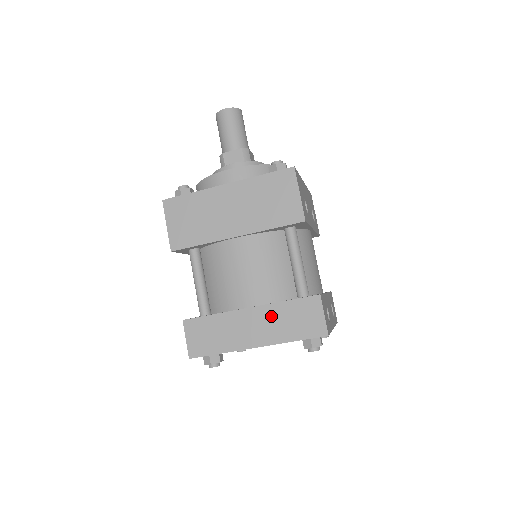
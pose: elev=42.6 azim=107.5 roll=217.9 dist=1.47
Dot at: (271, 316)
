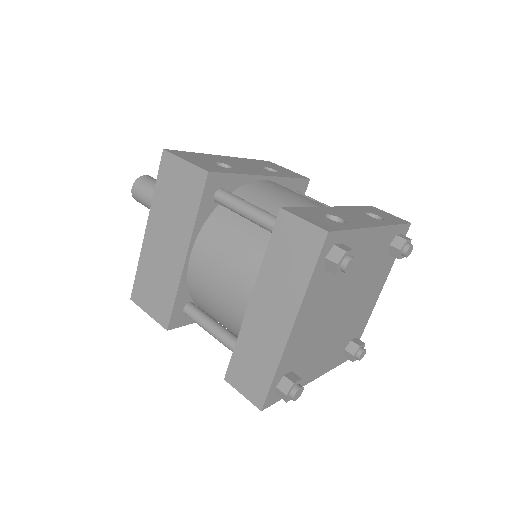
Dot at: (270, 283)
